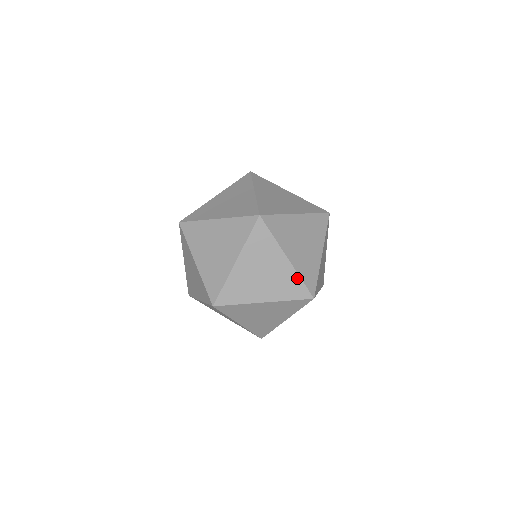
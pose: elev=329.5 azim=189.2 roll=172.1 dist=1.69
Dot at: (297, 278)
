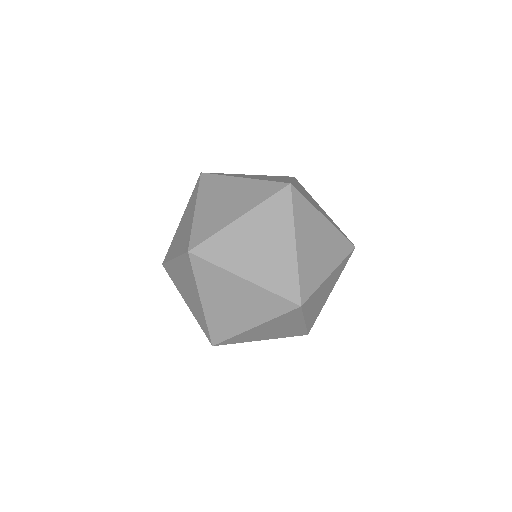
Dot at: (339, 234)
